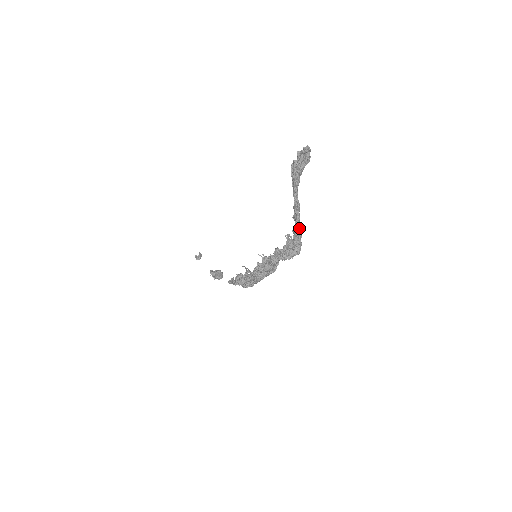
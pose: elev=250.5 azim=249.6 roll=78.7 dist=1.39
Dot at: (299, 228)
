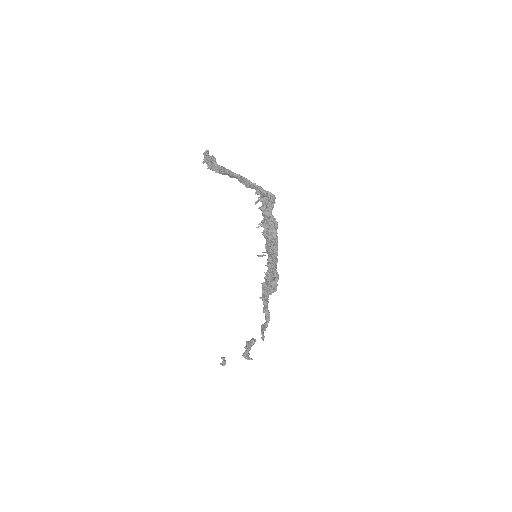
Dot at: (256, 185)
